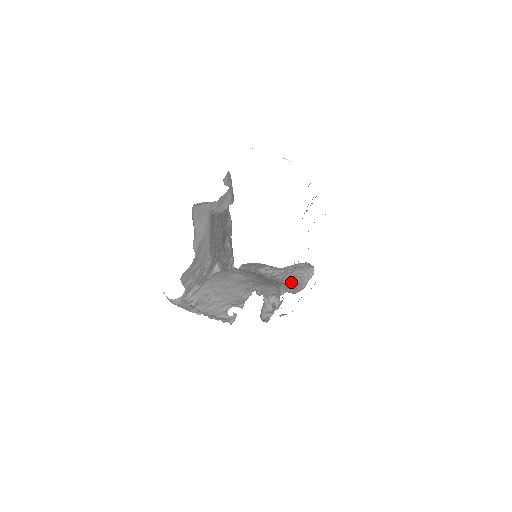
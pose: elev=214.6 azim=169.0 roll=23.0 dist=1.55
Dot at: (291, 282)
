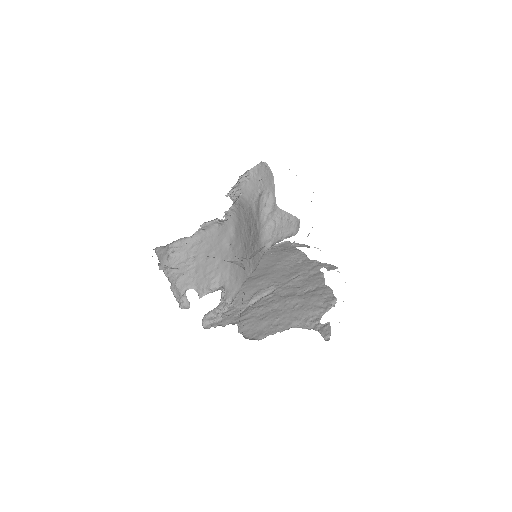
Dot at: (268, 239)
